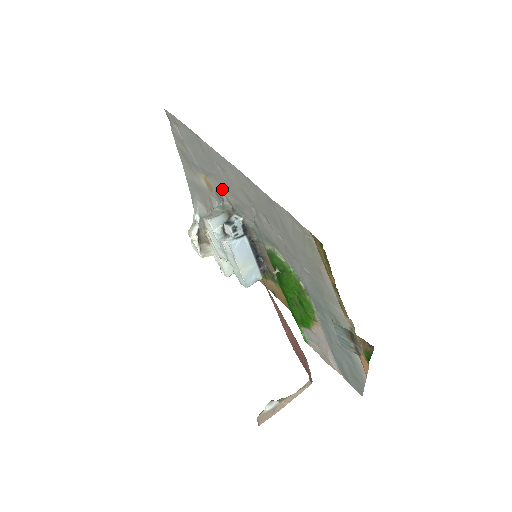
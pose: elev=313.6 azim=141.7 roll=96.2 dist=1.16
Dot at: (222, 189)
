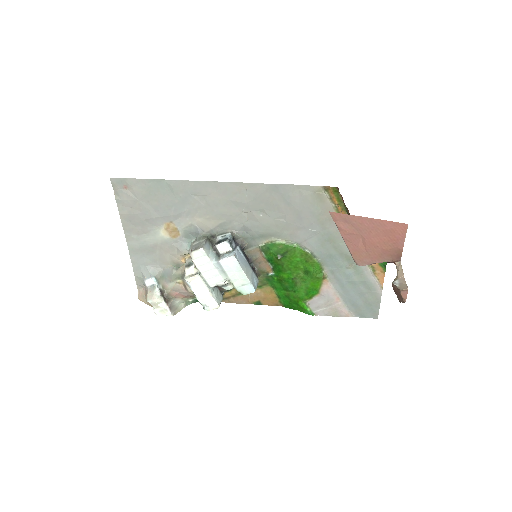
Dot at: (197, 222)
